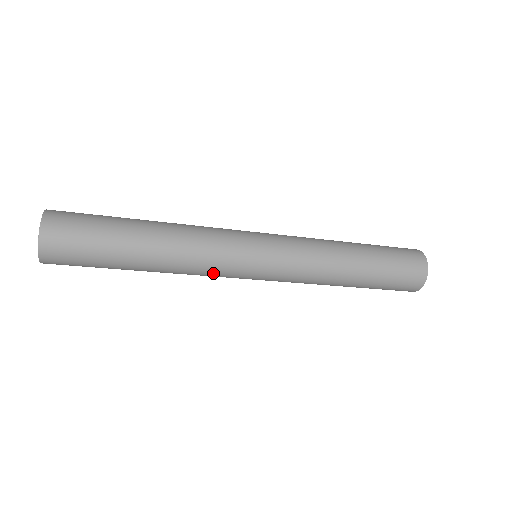
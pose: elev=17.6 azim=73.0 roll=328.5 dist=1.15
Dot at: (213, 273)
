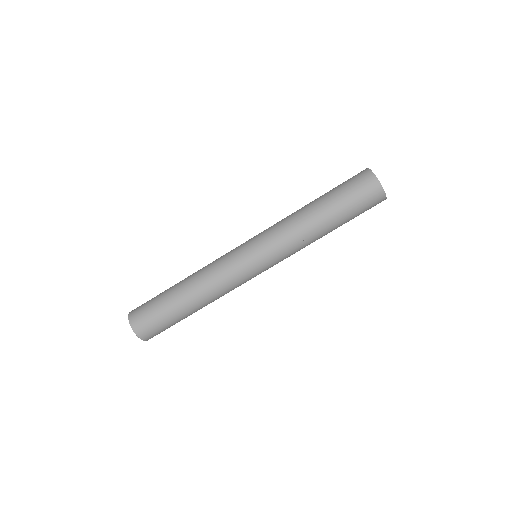
Dot at: (219, 261)
